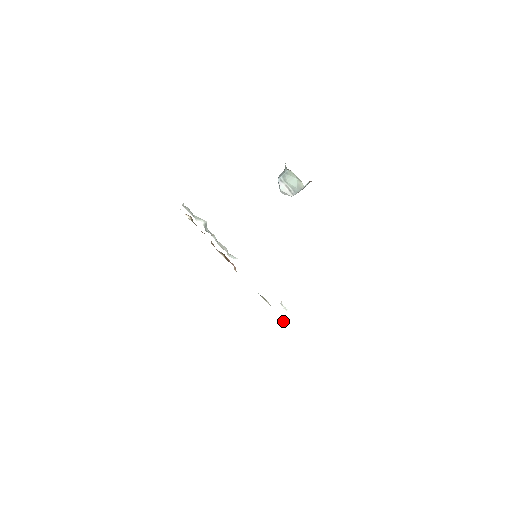
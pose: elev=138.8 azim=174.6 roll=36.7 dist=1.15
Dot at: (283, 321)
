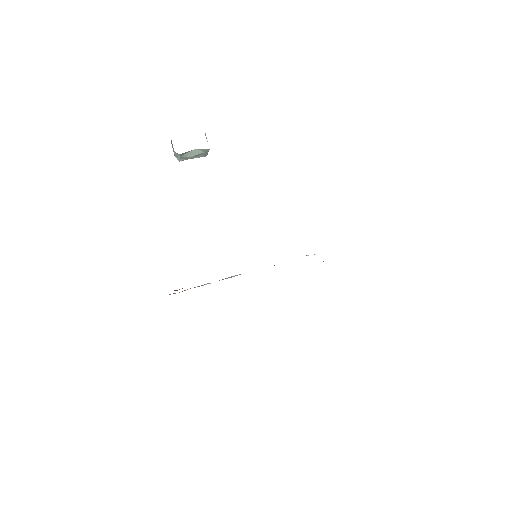
Dot at: occluded
